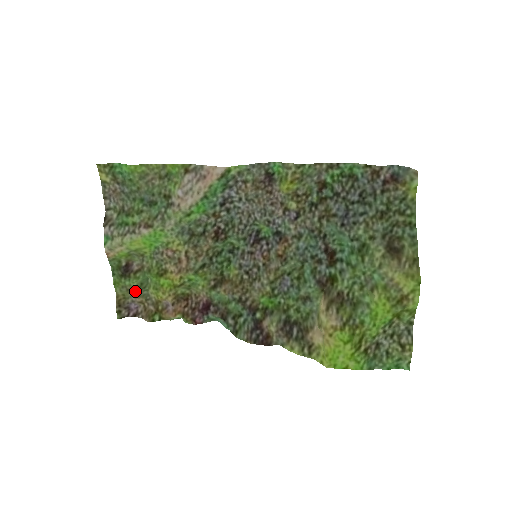
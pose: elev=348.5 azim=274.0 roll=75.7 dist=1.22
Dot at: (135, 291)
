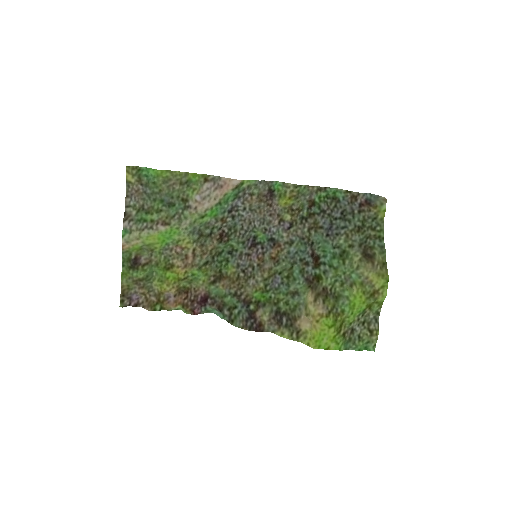
Dot at: (140, 282)
